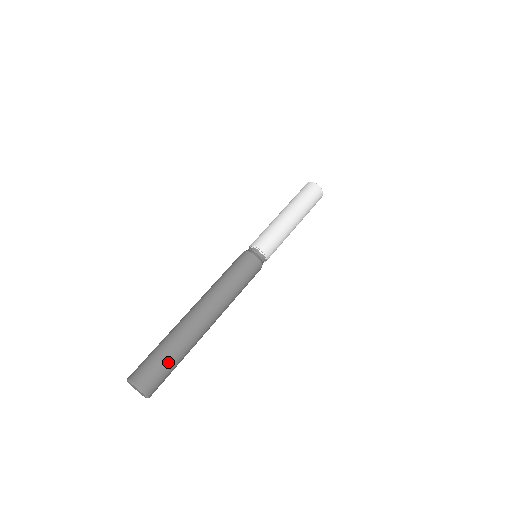
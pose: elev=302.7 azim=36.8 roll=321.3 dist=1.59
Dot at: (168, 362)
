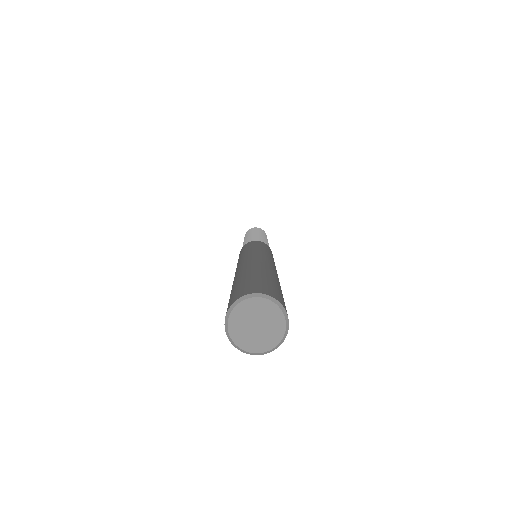
Dot at: (264, 278)
